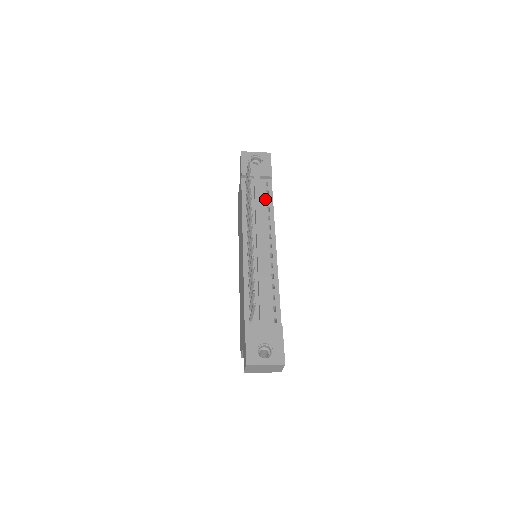
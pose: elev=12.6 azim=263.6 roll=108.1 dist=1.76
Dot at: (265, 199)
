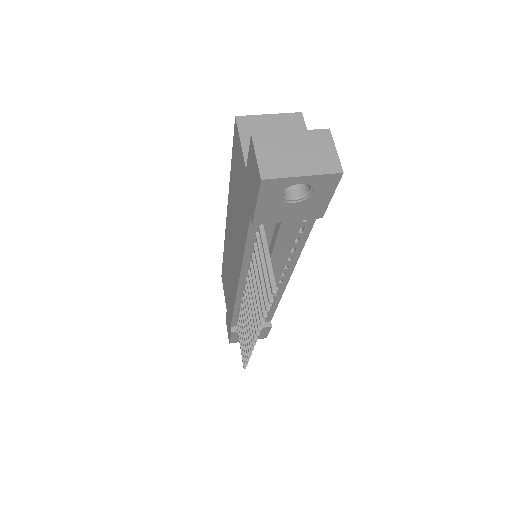
Dot at: (292, 240)
